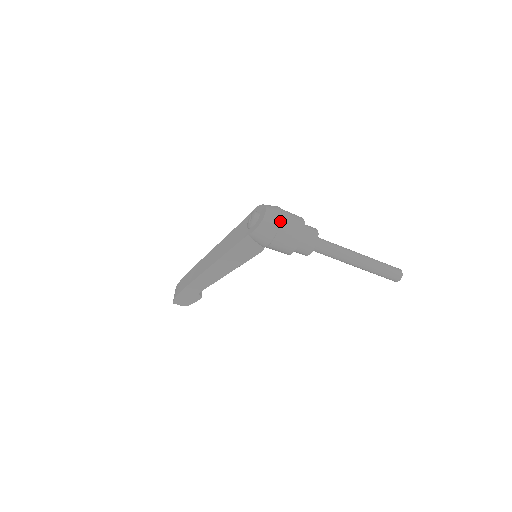
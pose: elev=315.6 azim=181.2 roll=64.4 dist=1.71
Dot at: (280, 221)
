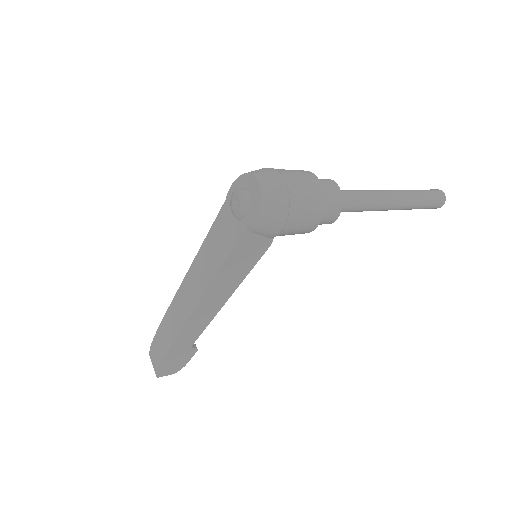
Dot at: (286, 187)
